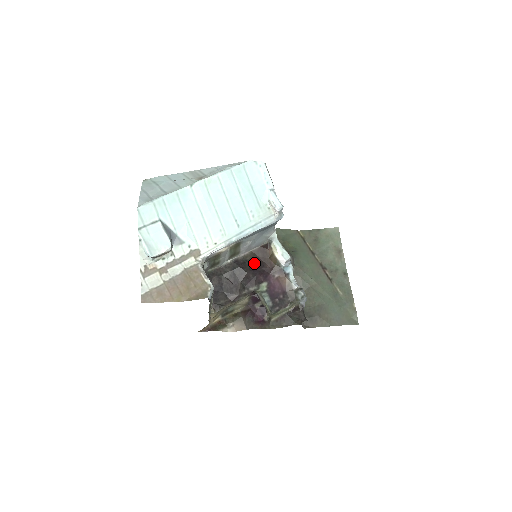
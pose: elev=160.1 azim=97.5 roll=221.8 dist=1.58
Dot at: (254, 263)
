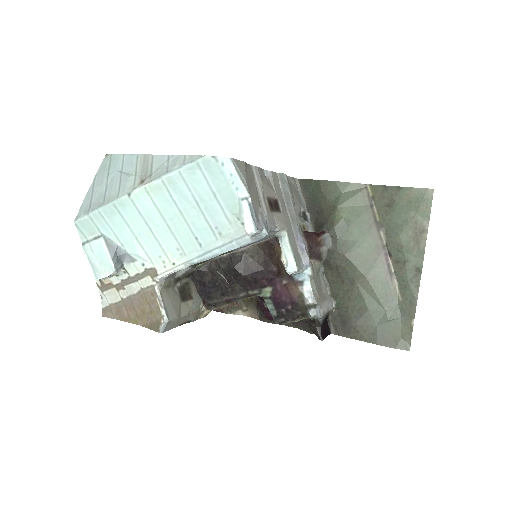
Dot at: (256, 261)
